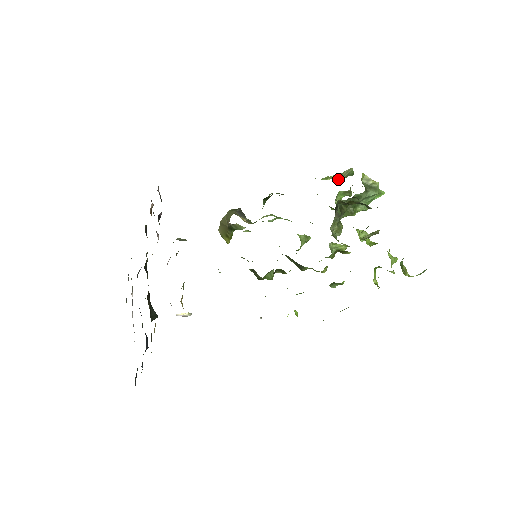
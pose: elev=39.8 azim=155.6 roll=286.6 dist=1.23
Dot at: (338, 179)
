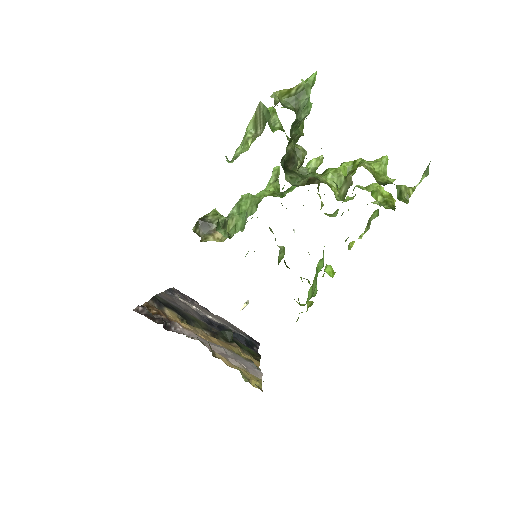
Dot at: (258, 128)
